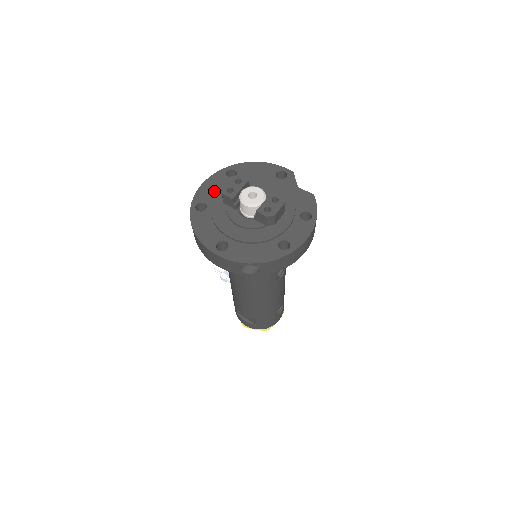
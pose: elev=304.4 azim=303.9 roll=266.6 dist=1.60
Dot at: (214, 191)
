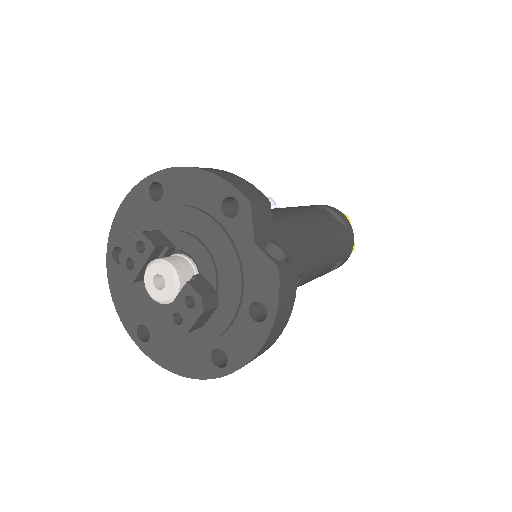
Dot at: (133, 227)
